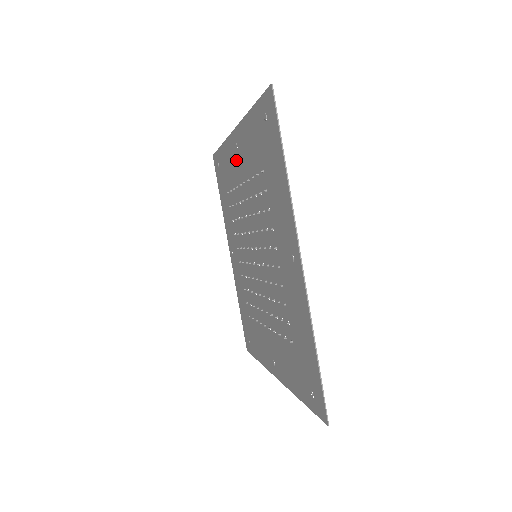
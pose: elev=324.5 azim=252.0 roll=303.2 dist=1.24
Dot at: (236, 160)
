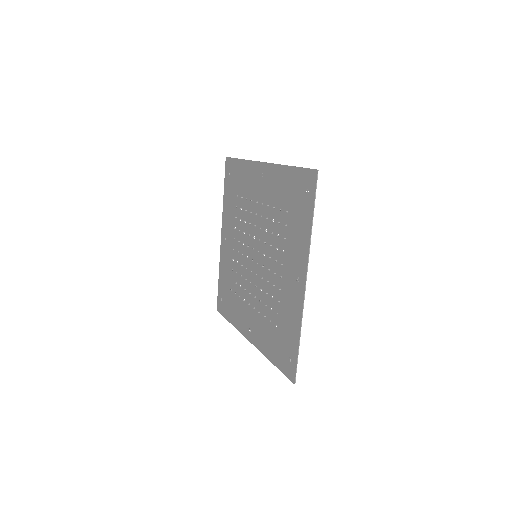
Dot at: (227, 247)
